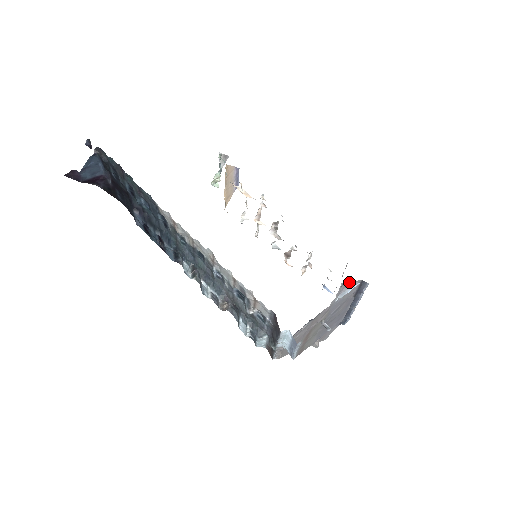
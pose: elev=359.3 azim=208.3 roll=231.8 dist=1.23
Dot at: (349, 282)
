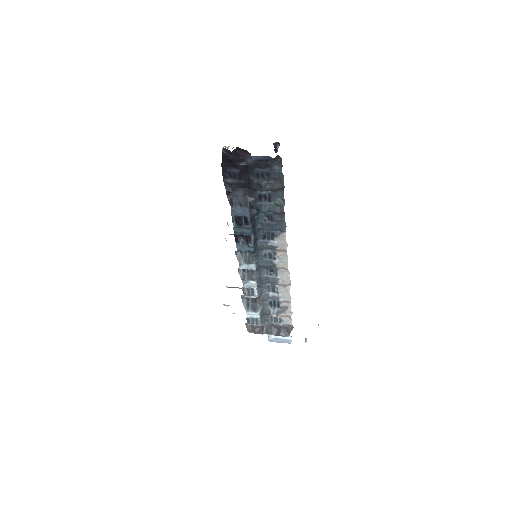
Dot at: occluded
